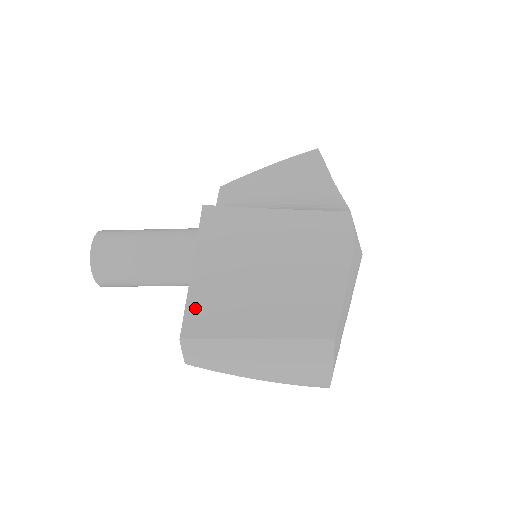
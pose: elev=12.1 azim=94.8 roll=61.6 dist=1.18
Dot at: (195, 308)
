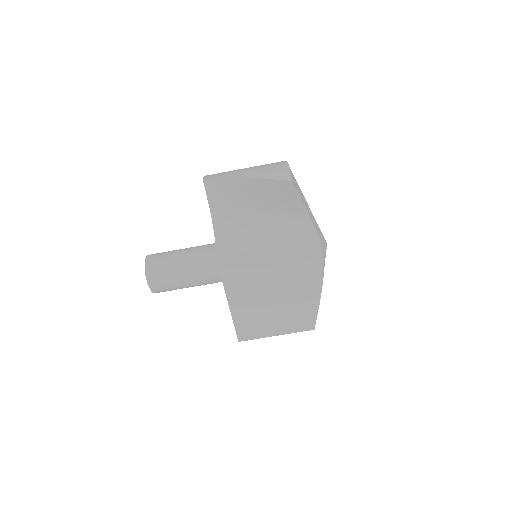
Dot at: occluded
